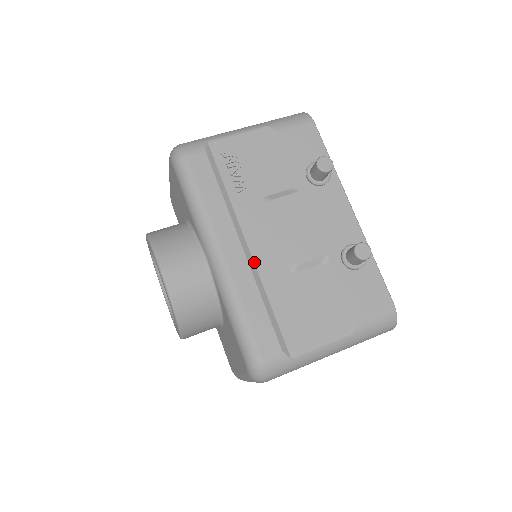
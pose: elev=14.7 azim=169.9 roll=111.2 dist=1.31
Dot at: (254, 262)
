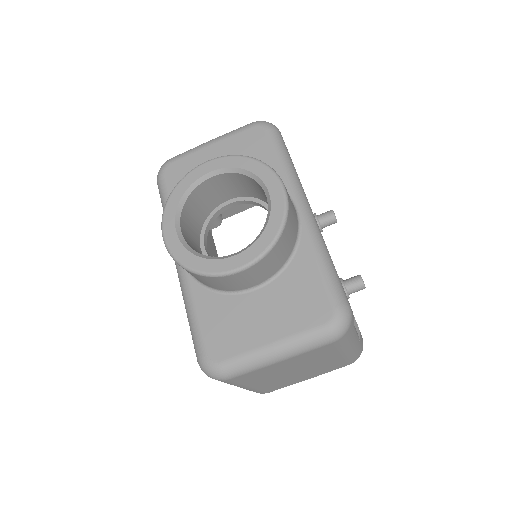
Dot at: occluded
